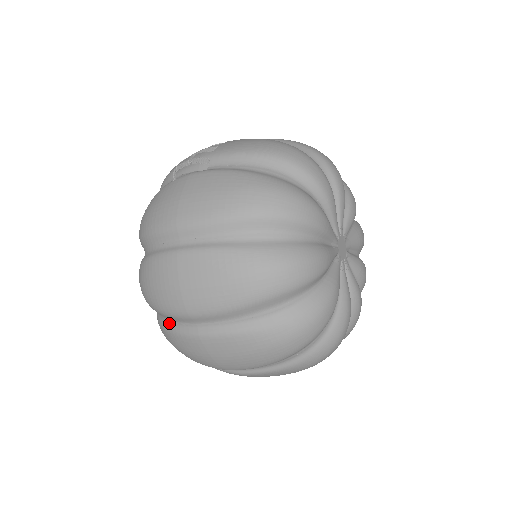
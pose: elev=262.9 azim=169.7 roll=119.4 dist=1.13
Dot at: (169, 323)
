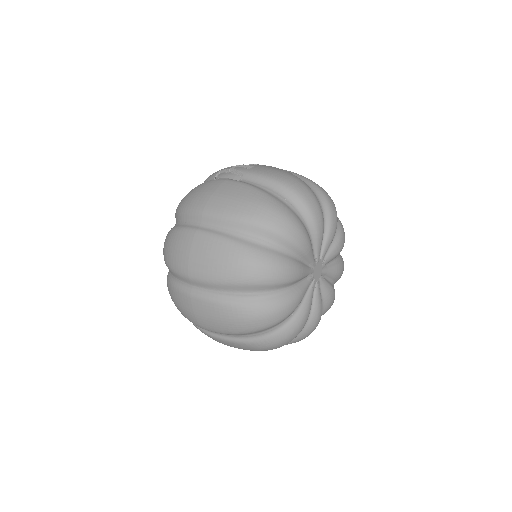
Dot at: (174, 279)
